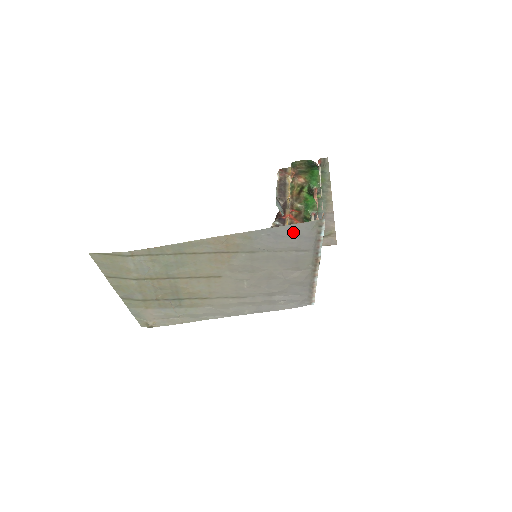
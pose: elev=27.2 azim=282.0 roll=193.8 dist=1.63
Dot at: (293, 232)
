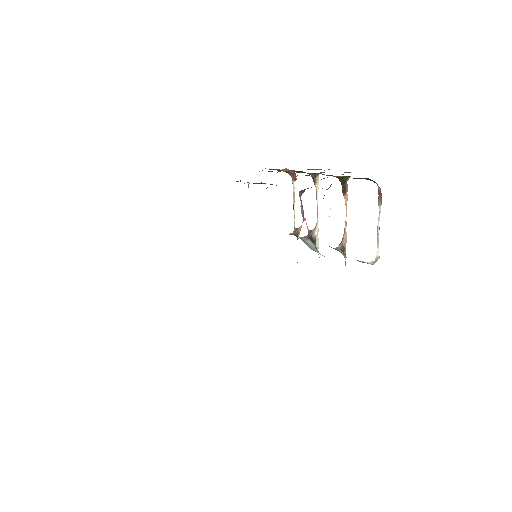
Dot at: occluded
